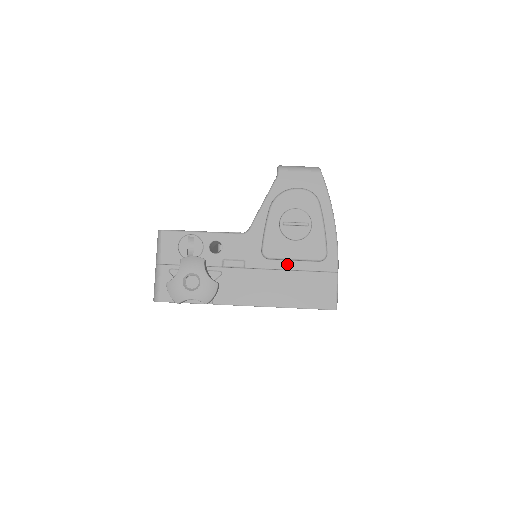
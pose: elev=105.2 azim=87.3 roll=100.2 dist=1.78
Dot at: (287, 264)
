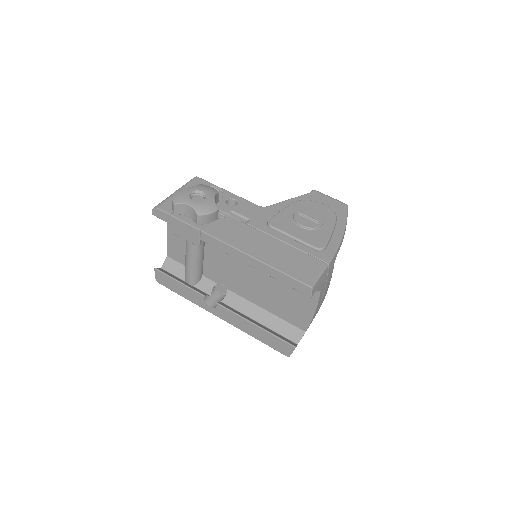
Dot at: (285, 238)
